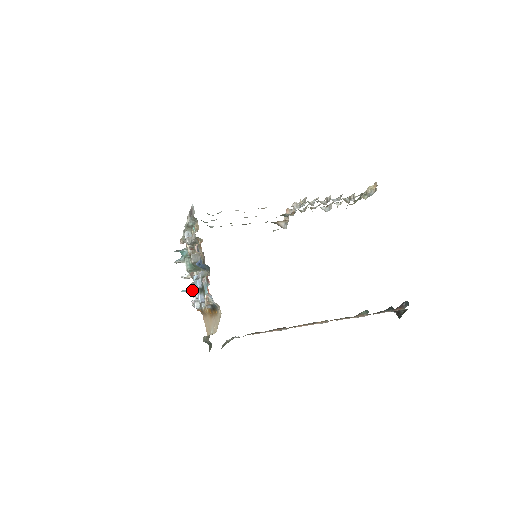
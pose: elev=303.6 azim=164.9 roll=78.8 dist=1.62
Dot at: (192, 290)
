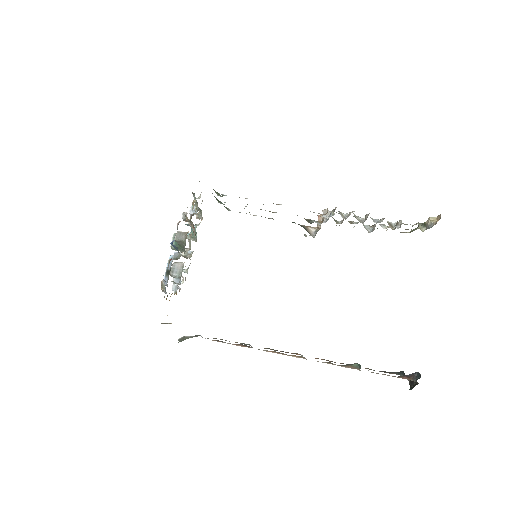
Dot at: (171, 269)
